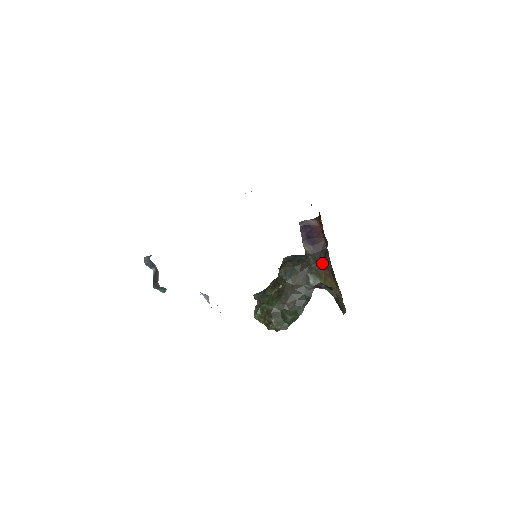
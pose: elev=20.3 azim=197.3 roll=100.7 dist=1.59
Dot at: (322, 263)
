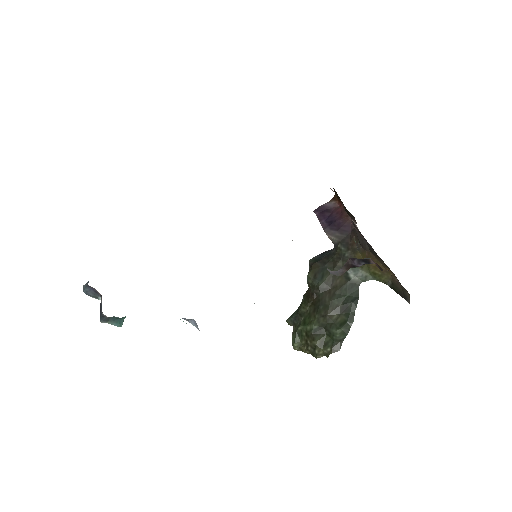
Dot at: (356, 246)
